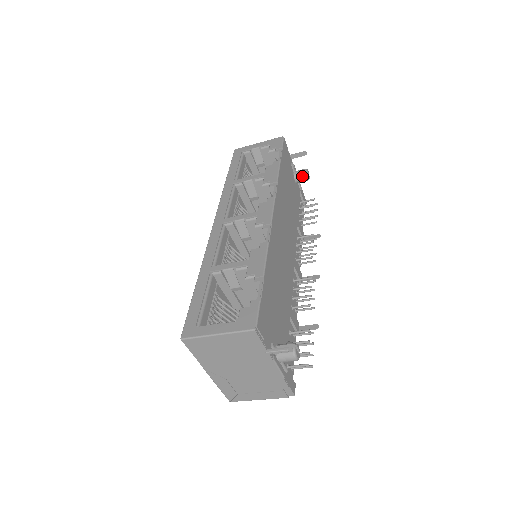
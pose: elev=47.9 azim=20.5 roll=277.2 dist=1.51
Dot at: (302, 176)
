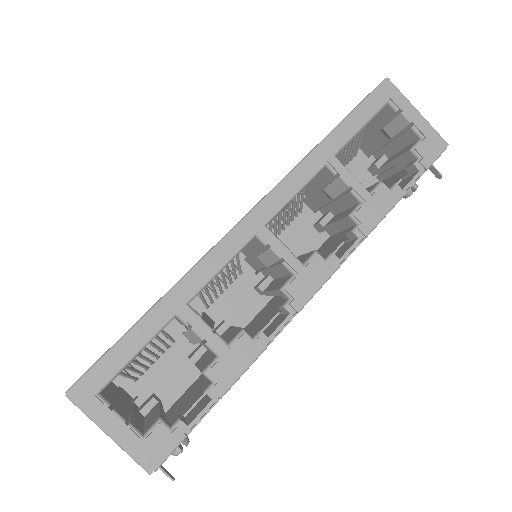
Dot at: occluded
